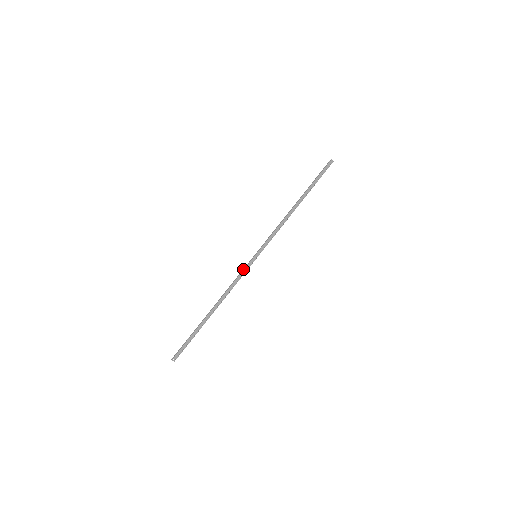
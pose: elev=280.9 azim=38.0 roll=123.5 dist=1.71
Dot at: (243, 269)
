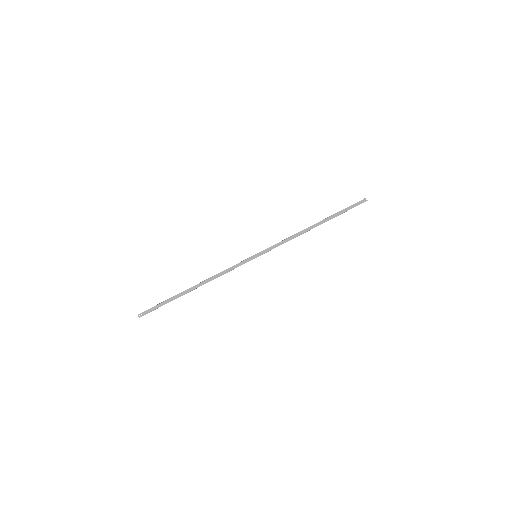
Dot at: occluded
